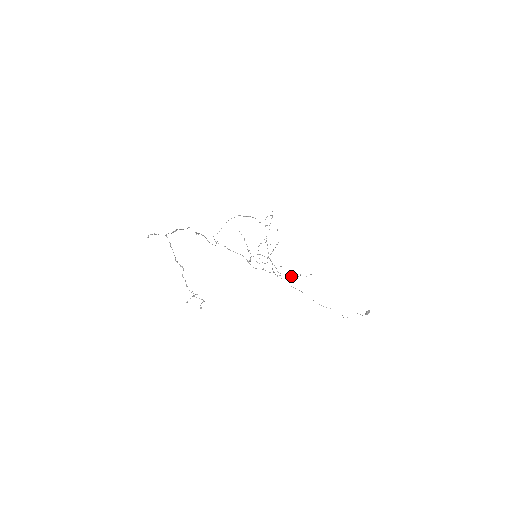
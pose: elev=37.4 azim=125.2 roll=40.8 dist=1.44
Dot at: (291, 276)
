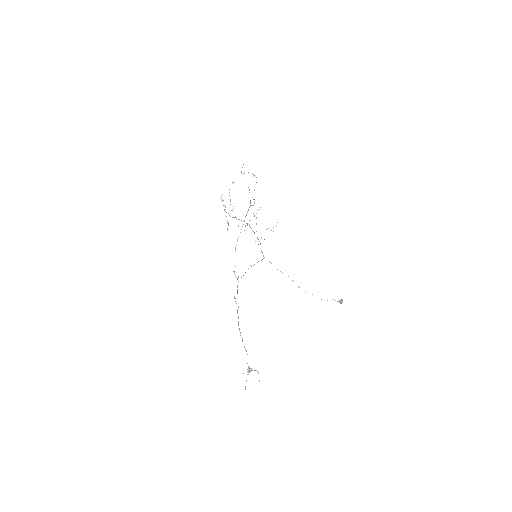
Dot at: occluded
